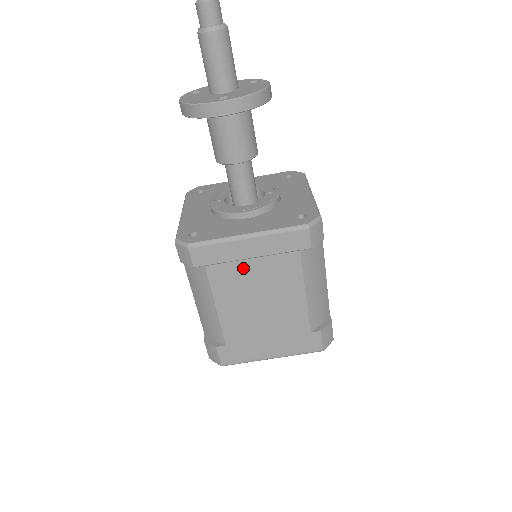
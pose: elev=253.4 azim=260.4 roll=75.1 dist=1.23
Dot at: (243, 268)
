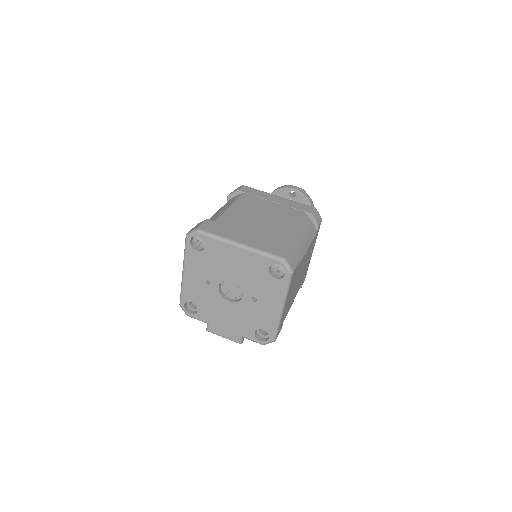
Dot at: (265, 202)
